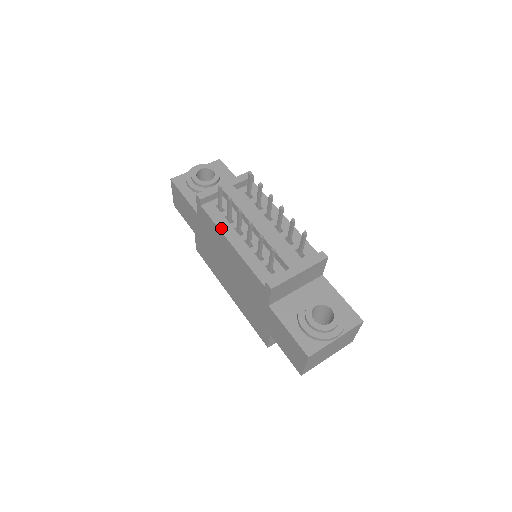
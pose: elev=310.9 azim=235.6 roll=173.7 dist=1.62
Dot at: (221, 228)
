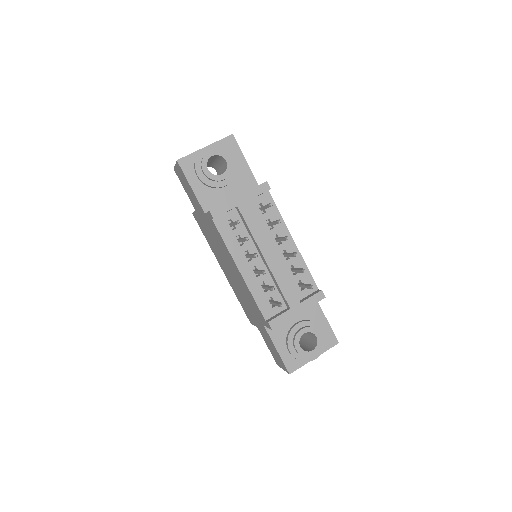
Dot at: (231, 251)
